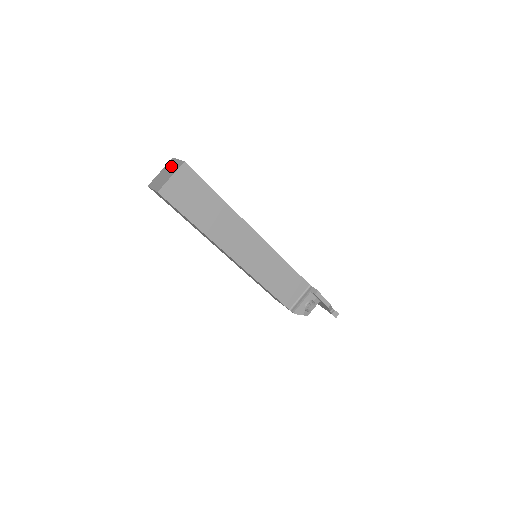
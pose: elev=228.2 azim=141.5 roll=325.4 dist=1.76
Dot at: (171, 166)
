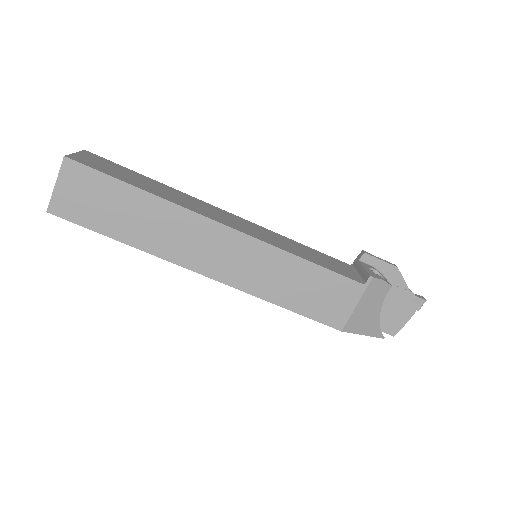
Dot at: occluded
